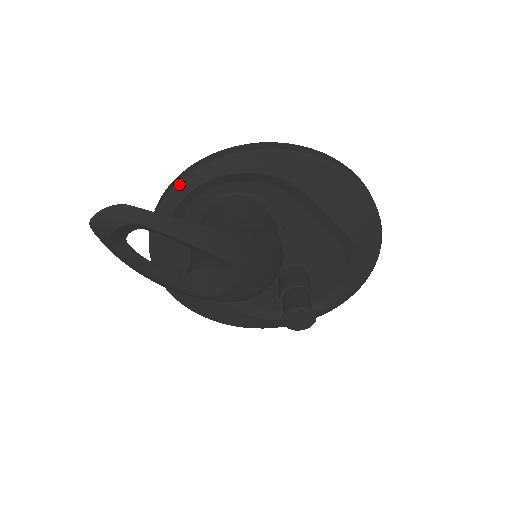
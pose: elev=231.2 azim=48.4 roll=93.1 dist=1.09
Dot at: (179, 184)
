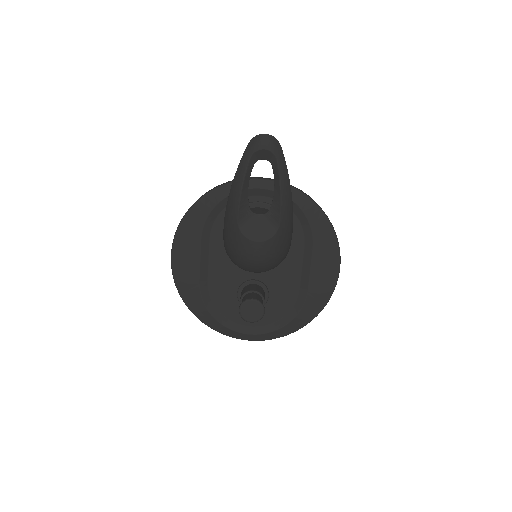
Dot at: (260, 180)
